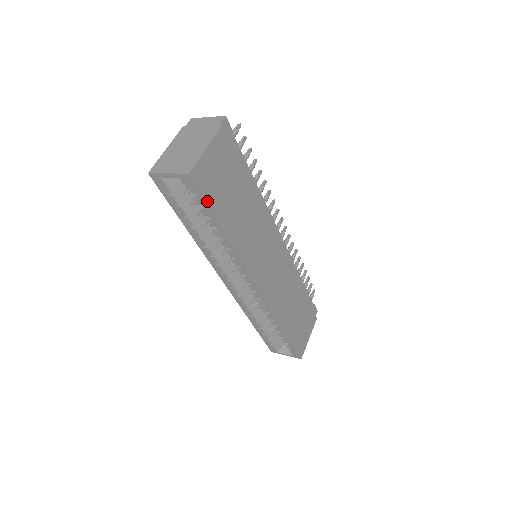
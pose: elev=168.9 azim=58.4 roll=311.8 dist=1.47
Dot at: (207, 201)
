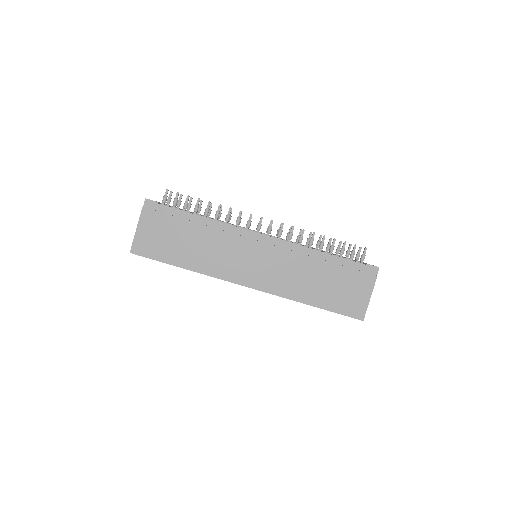
Dot at: (154, 259)
